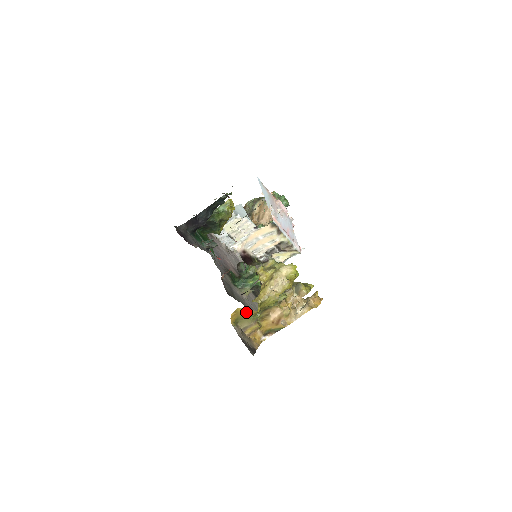
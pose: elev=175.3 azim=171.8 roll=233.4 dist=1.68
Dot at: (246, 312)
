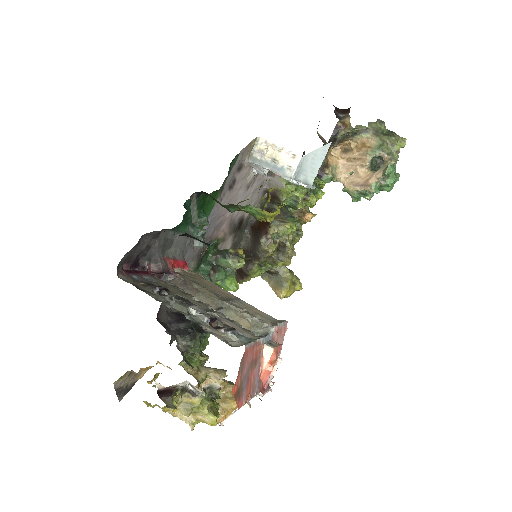
Dot at: occluded
